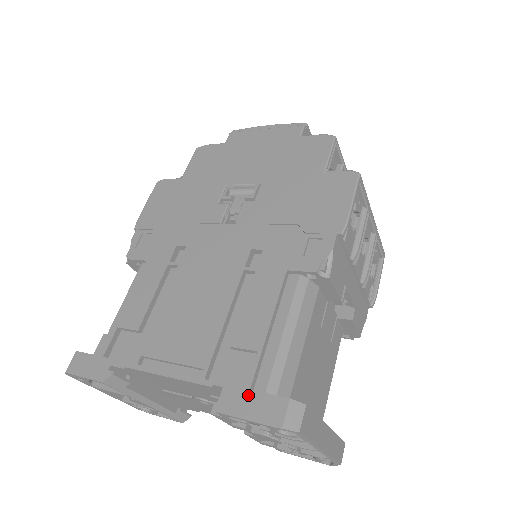
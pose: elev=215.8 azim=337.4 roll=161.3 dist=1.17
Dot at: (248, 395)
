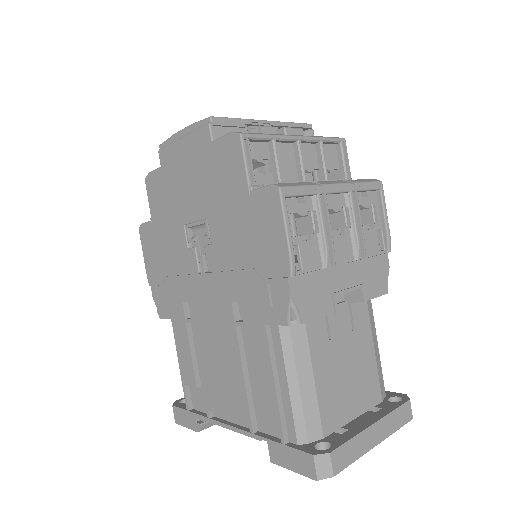
Dot at: (285, 450)
